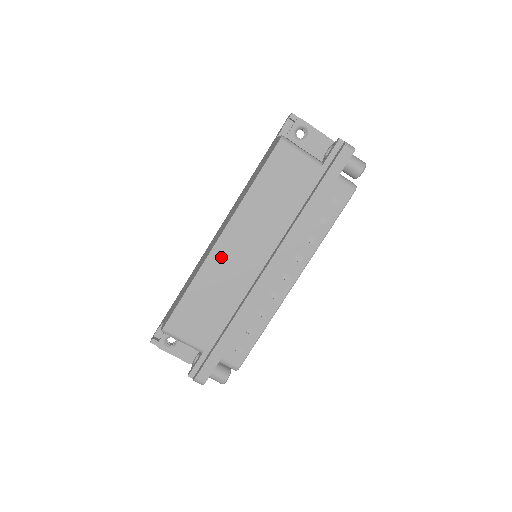
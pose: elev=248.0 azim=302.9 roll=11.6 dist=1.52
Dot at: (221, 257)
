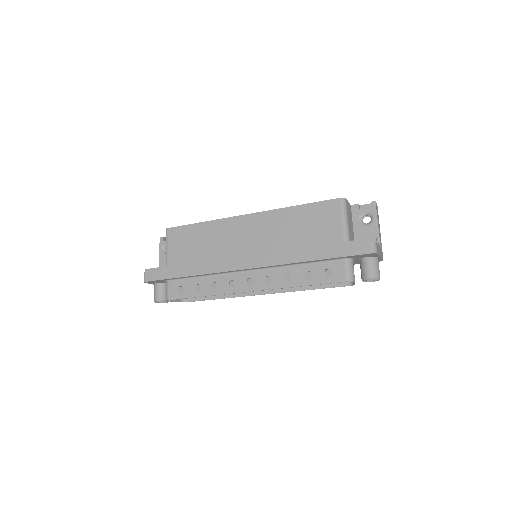
Dot at: (235, 226)
